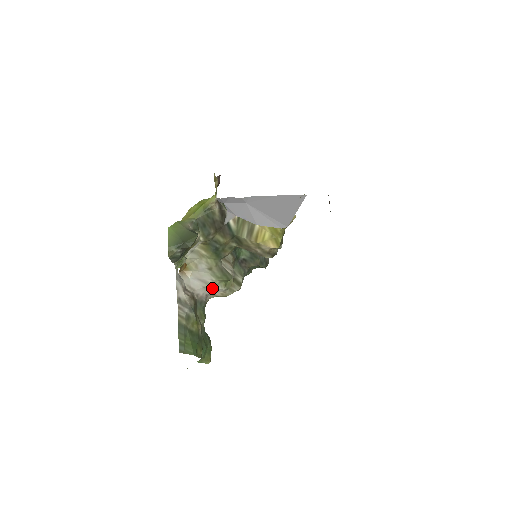
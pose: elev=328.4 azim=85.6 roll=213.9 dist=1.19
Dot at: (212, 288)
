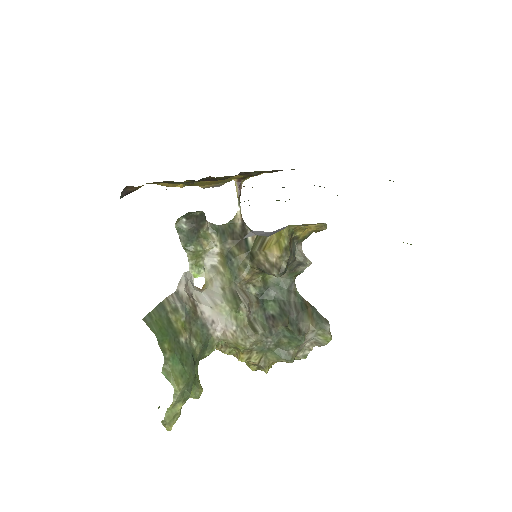
Dot at: (221, 316)
